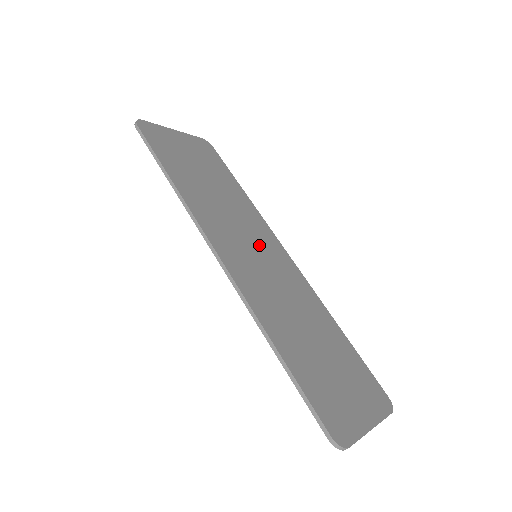
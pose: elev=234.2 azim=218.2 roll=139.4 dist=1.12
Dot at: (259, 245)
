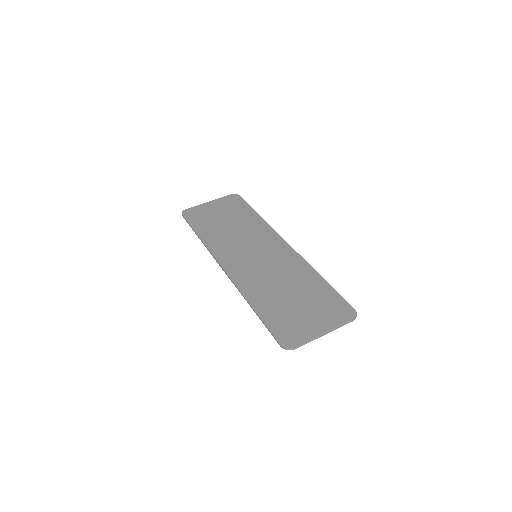
Dot at: (260, 248)
